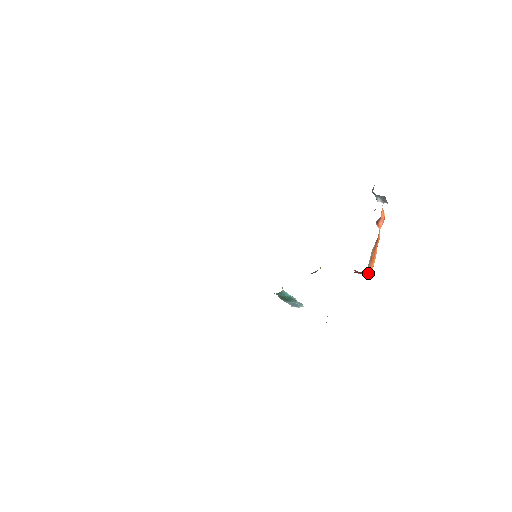
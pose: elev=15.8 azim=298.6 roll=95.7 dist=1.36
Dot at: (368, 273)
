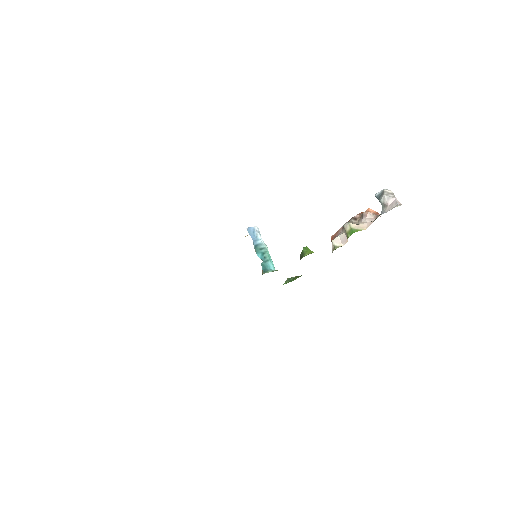
Dot at: occluded
